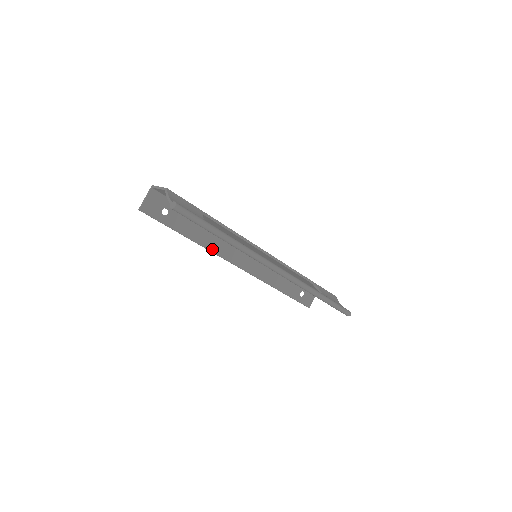
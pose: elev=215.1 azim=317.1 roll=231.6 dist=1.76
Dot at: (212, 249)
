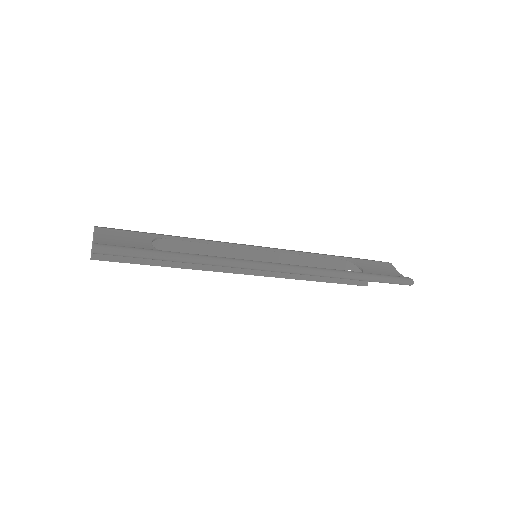
Dot at: (202, 267)
